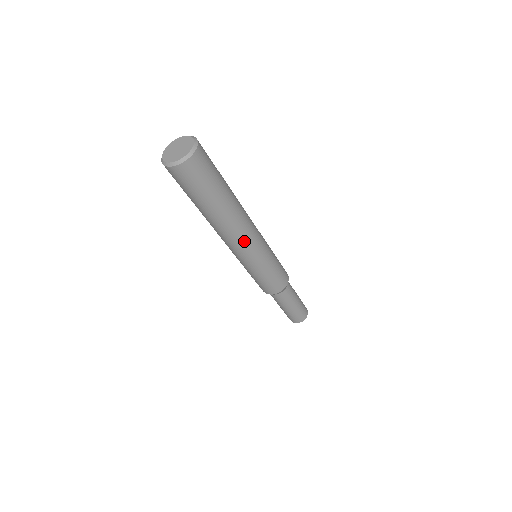
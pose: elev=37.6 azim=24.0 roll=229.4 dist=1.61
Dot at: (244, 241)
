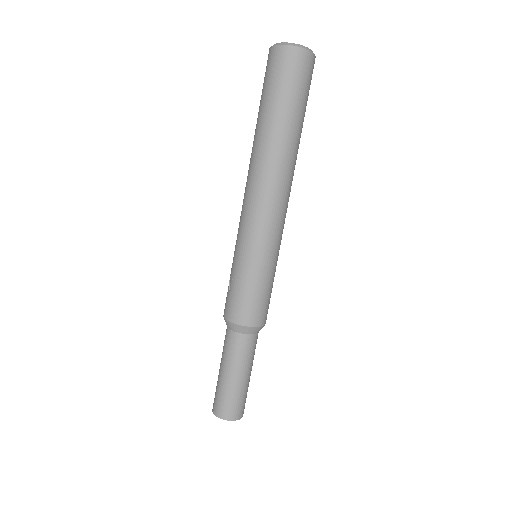
Dot at: (270, 201)
